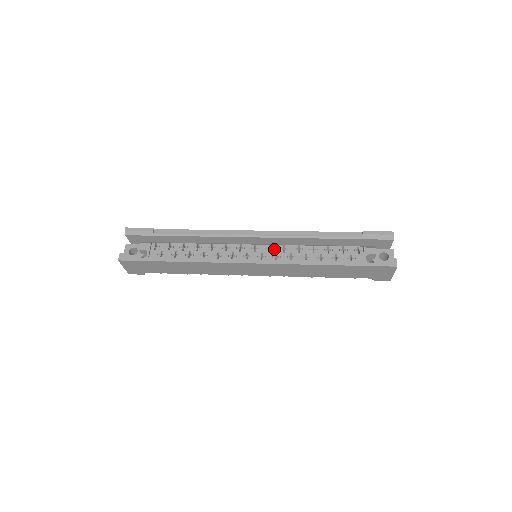
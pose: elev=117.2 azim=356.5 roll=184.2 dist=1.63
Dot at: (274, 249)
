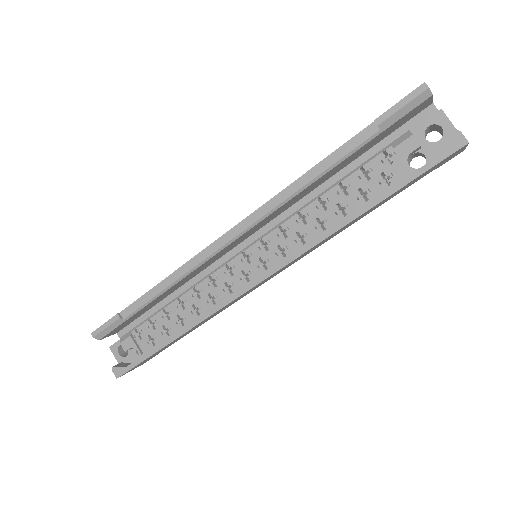
Dot at: (270, 242)
